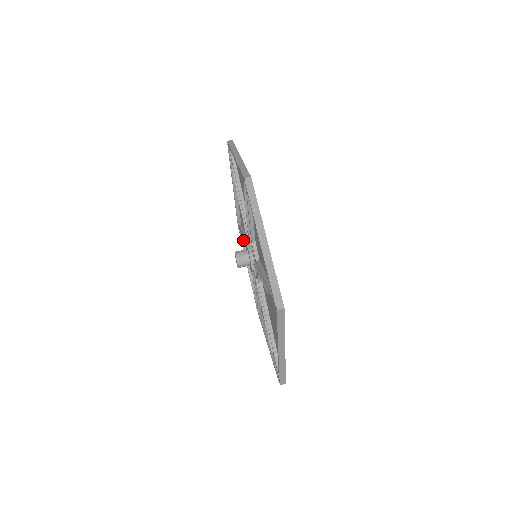
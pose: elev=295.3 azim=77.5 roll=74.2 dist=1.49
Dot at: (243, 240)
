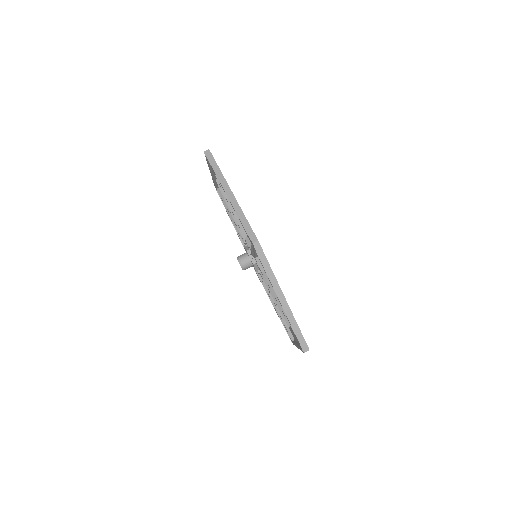
Dot at: (233, 223)
